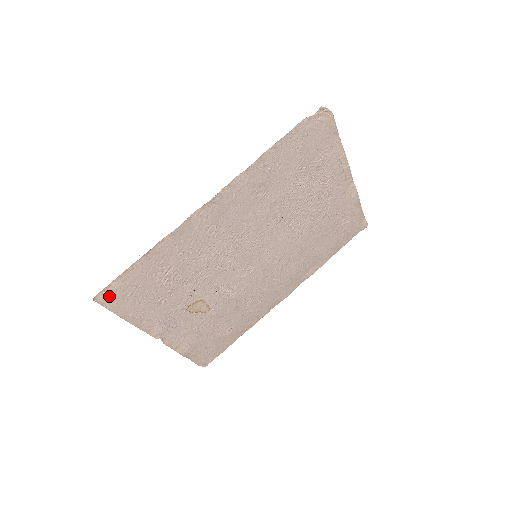
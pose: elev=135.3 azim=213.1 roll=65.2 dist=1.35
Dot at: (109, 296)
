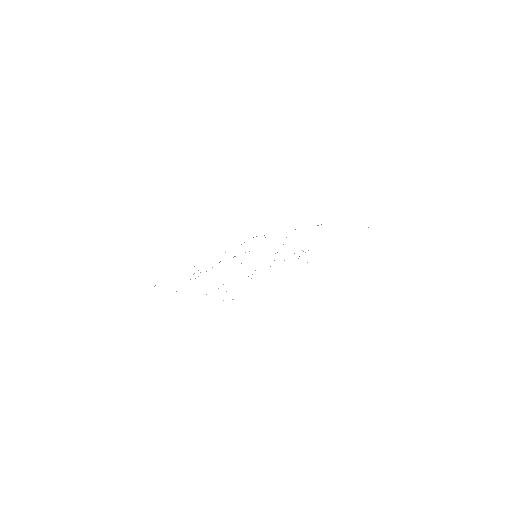
Dot at: occluded
